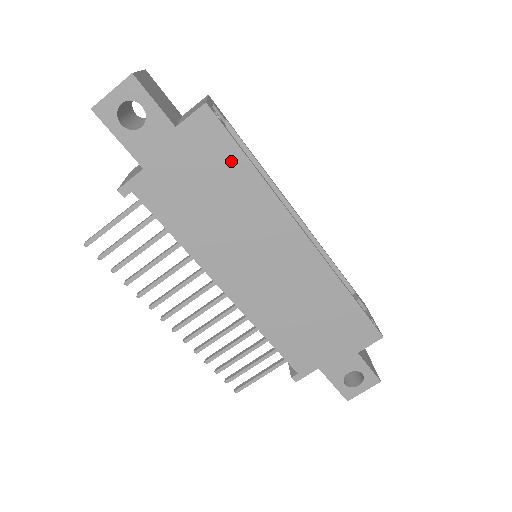
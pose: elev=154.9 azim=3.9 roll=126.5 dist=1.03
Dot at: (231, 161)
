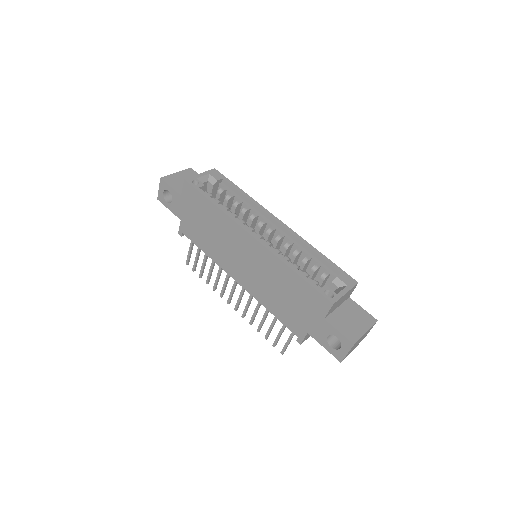
Dot at: (205, 204)
